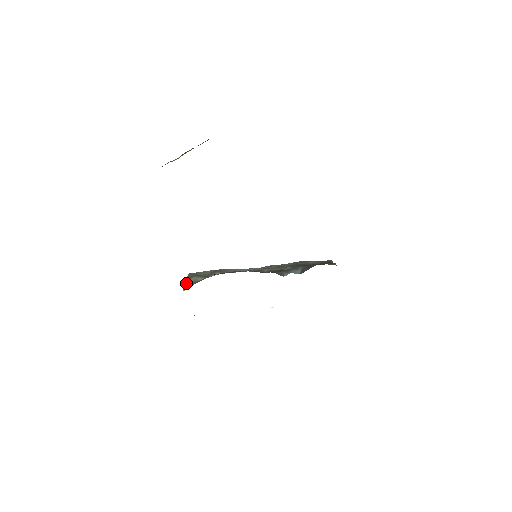
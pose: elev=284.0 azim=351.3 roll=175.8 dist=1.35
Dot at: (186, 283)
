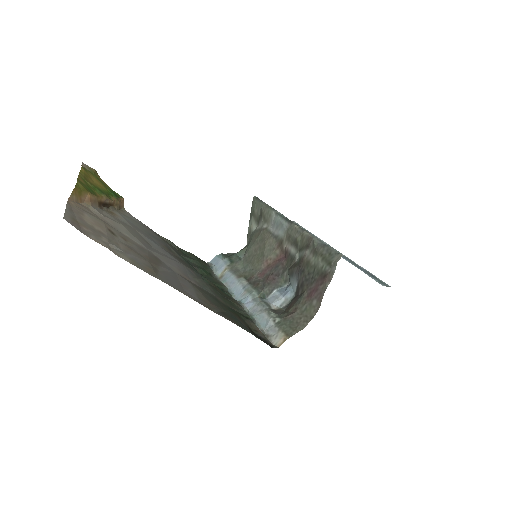
Dot at: (248, 229)
